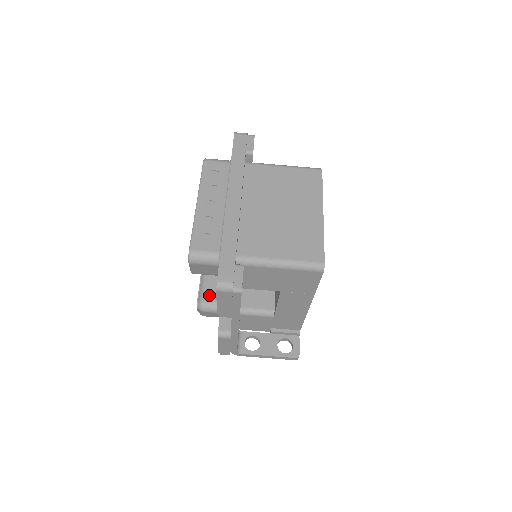
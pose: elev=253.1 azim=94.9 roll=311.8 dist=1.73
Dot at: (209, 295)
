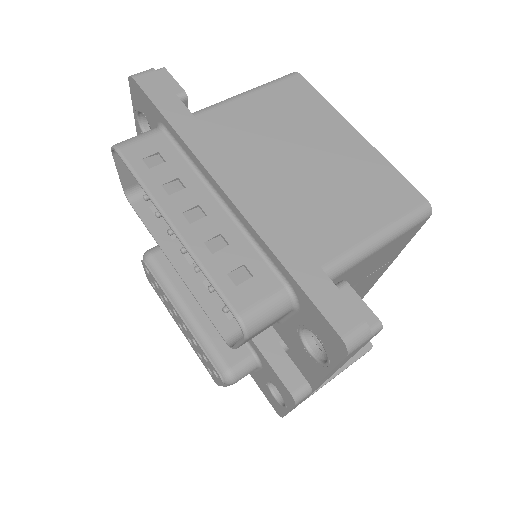
Dot at: (230, 354)
